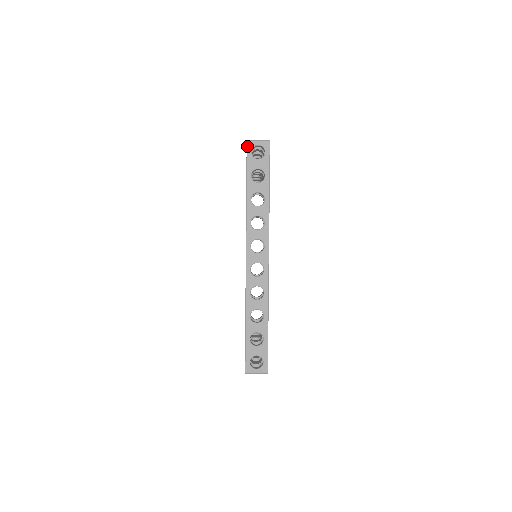
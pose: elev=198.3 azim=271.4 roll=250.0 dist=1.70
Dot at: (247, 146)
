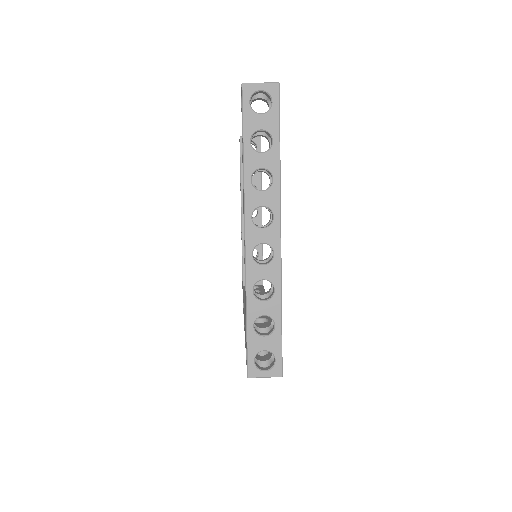
Dot at: occluded
